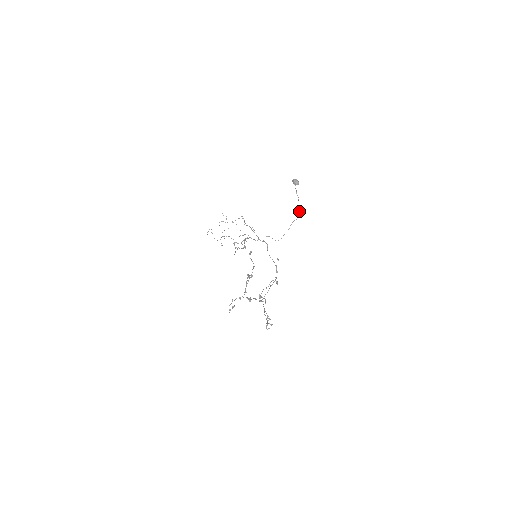
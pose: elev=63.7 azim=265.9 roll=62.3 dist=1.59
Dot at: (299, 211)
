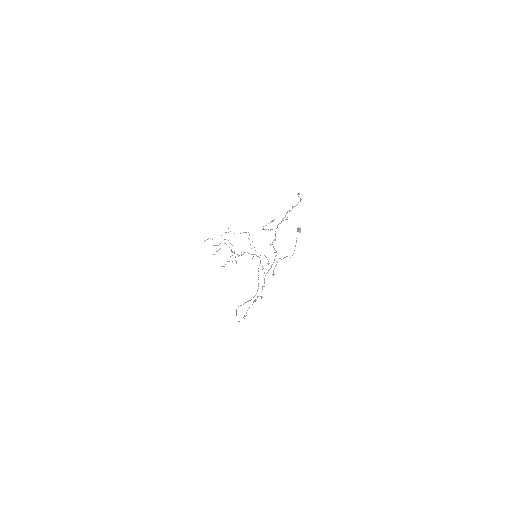
Dot at: (293, 253)
